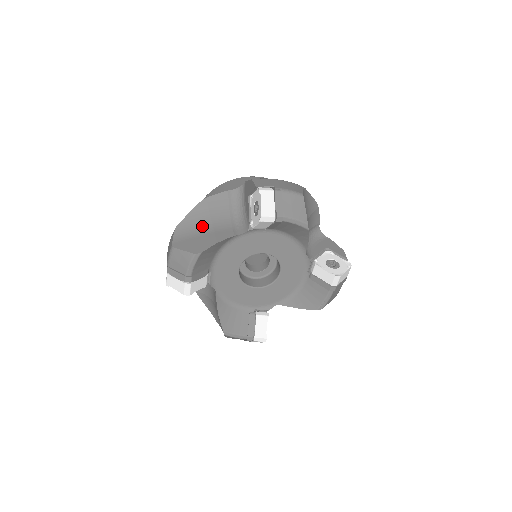
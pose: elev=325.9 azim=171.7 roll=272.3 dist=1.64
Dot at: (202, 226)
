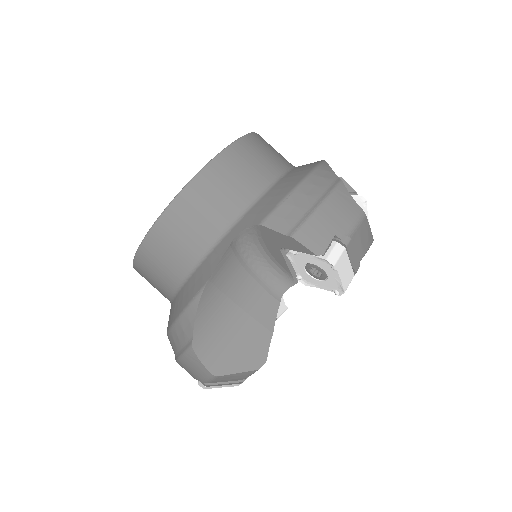
Dot at: (227, 318)
